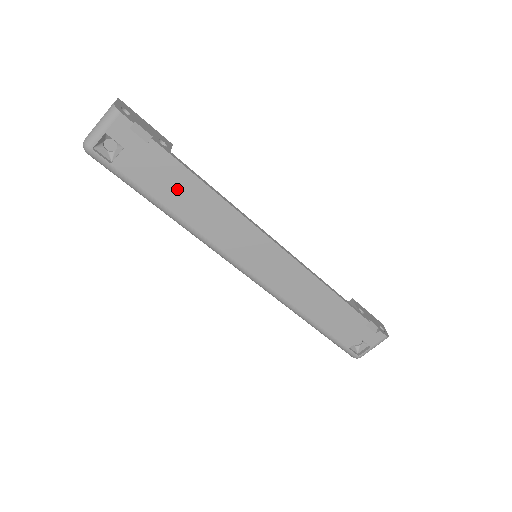
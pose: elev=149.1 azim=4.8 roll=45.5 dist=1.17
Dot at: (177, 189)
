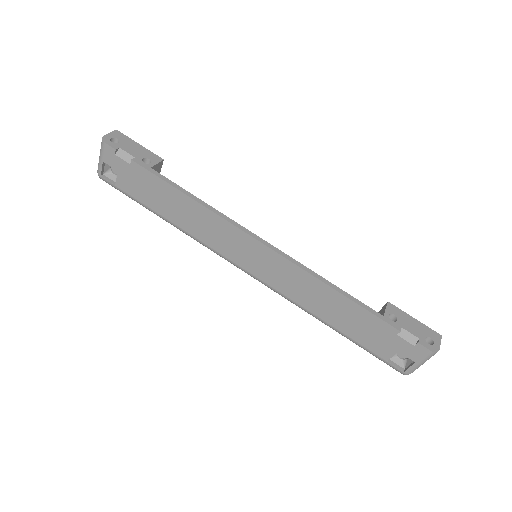
Dot at: (164, 199)
